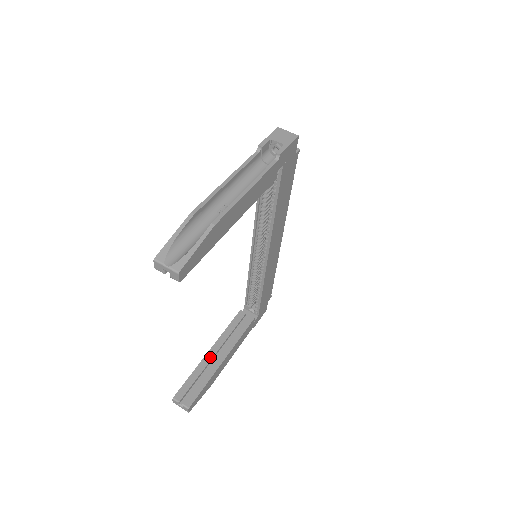
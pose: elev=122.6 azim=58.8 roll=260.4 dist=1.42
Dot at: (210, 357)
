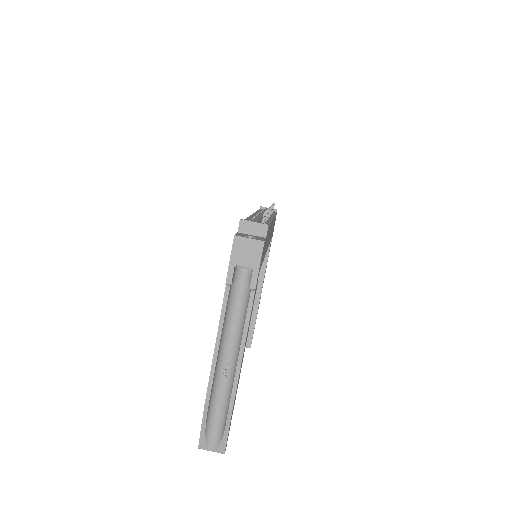
Dot at: occluded
